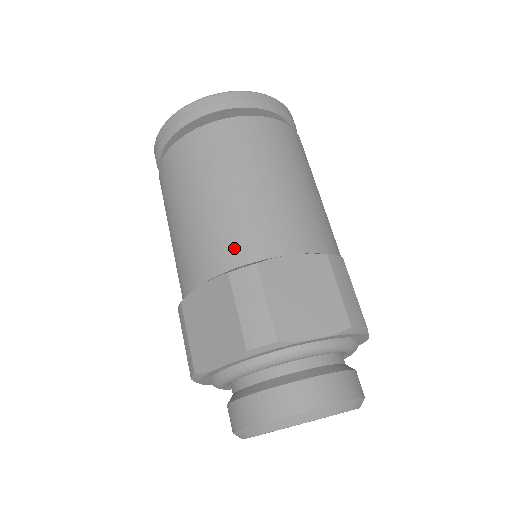
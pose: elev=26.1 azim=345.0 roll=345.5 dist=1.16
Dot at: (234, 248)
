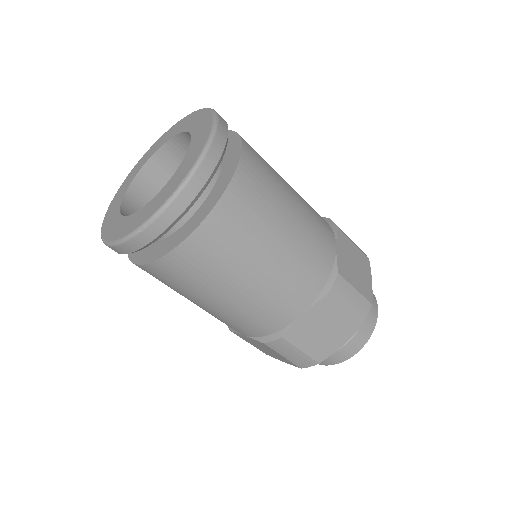
Dot at: (257, 328)
